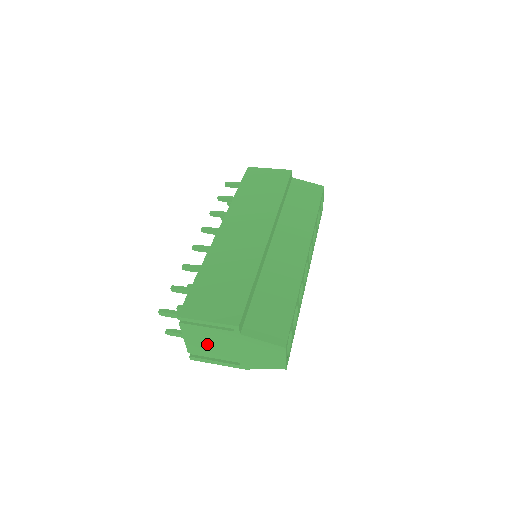
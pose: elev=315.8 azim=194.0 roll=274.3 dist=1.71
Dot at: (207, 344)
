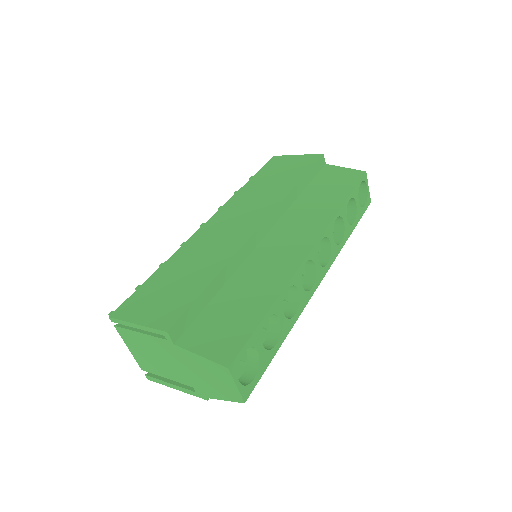
Dot at: (152, 358)
